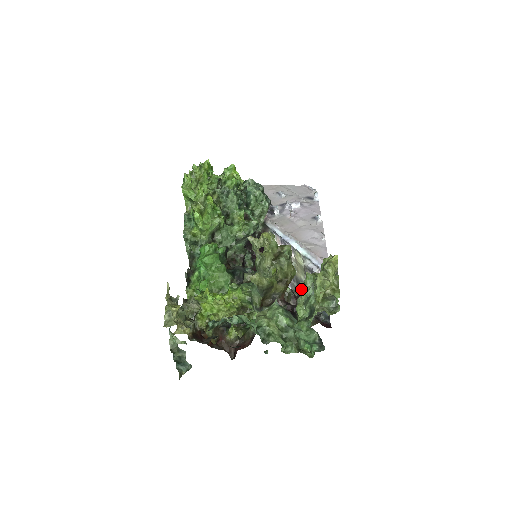
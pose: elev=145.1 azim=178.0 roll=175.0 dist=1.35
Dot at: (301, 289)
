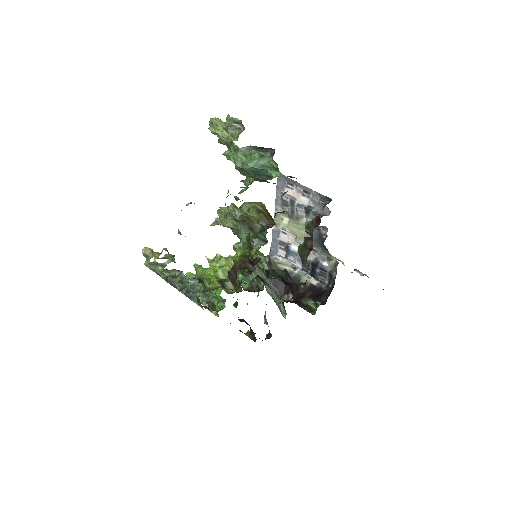
Dot at: (320, 242)
